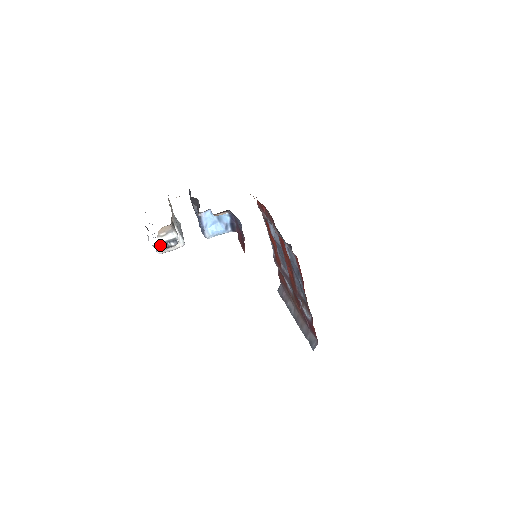
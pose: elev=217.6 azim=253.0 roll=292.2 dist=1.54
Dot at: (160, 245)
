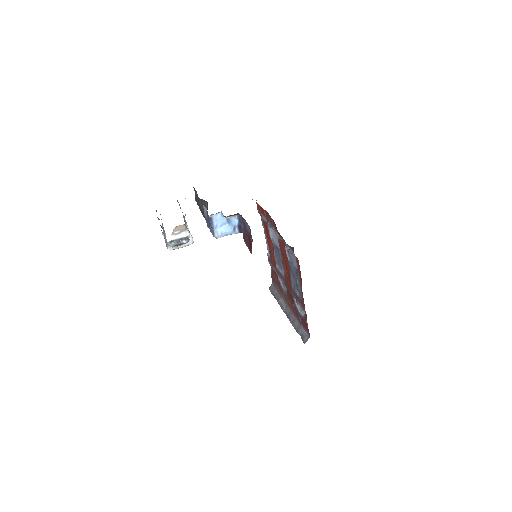
Dot at: (173, 242)
